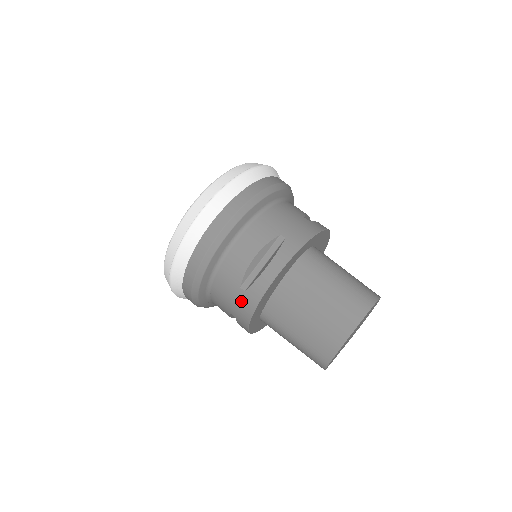
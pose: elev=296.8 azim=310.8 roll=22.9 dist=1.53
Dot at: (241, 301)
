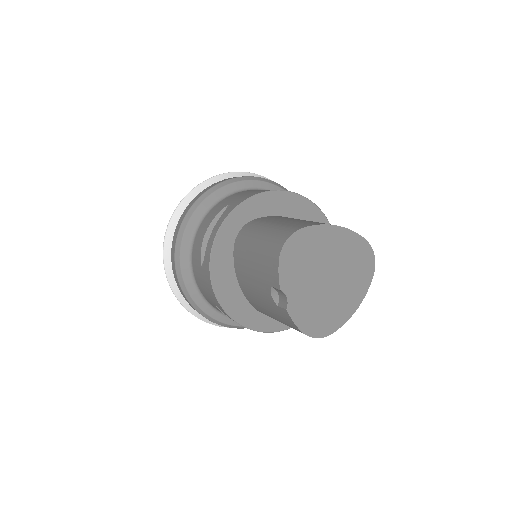
Dot at: (257, 191)
